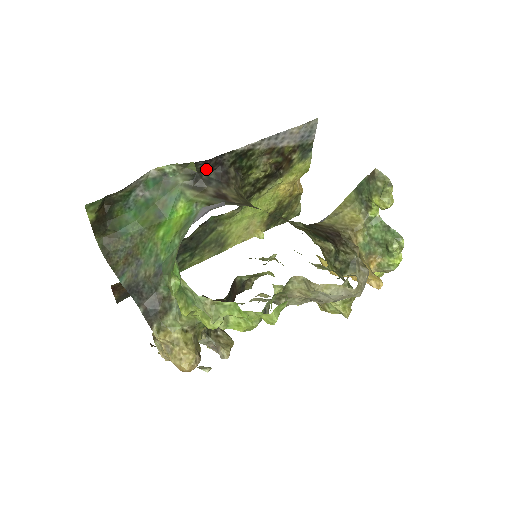
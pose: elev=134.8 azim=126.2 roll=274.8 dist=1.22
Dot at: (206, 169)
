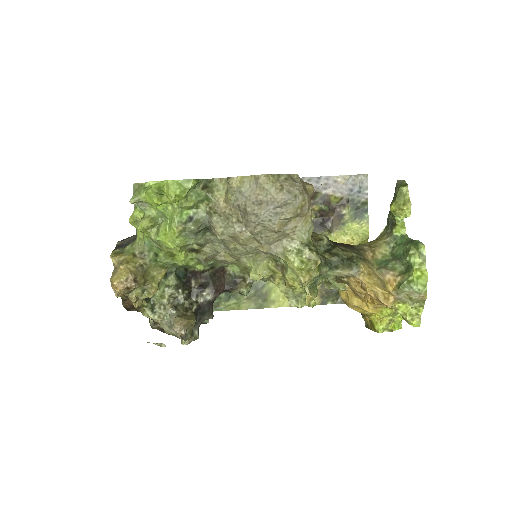
Dot at: occluded
